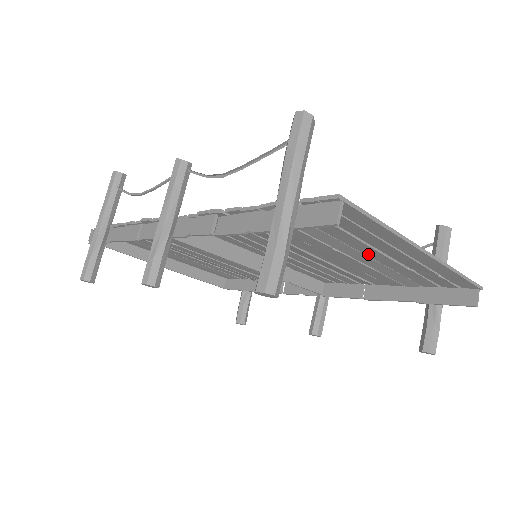
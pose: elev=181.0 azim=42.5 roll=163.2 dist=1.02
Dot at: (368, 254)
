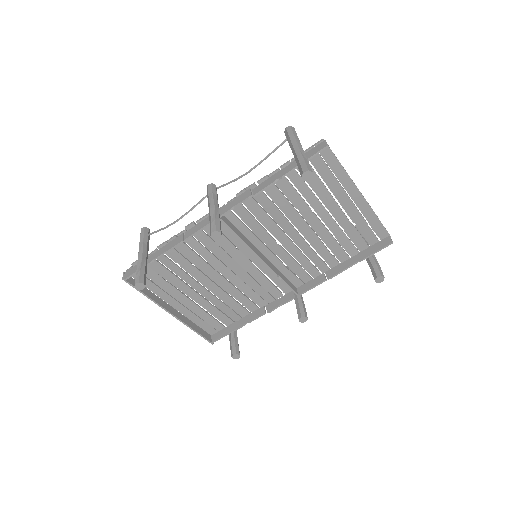
Dot at: (331, 211)
